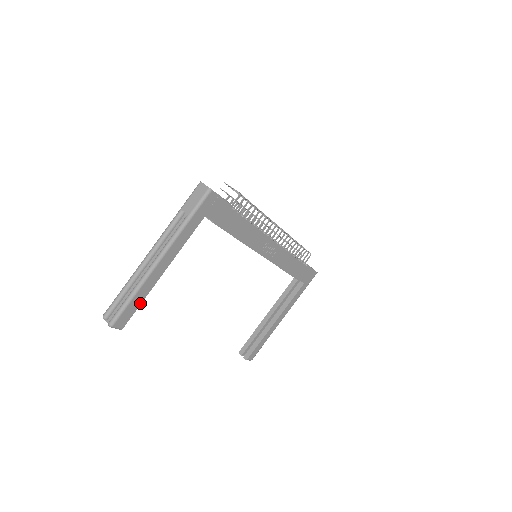
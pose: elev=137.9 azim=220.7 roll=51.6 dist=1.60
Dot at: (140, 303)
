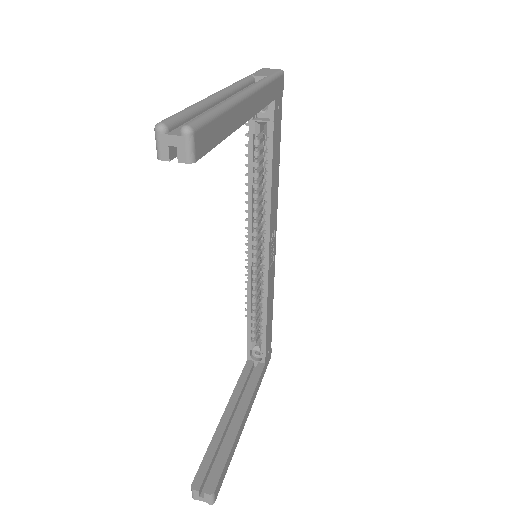
Dot at: (220, 140)
